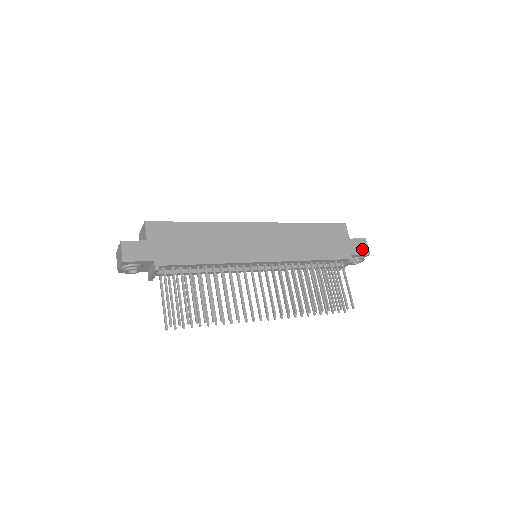
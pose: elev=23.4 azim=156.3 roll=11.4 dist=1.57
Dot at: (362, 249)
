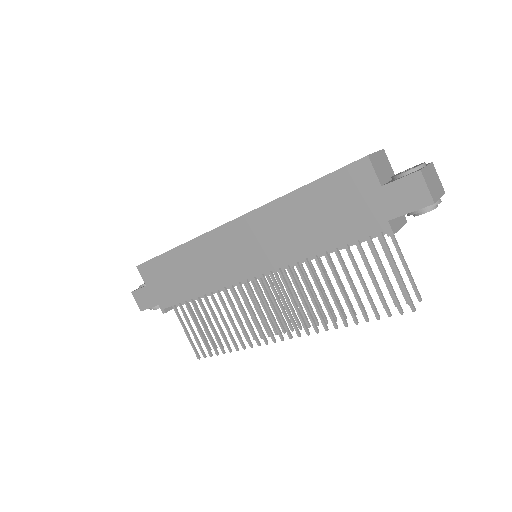
Dot at: (412, 199)
